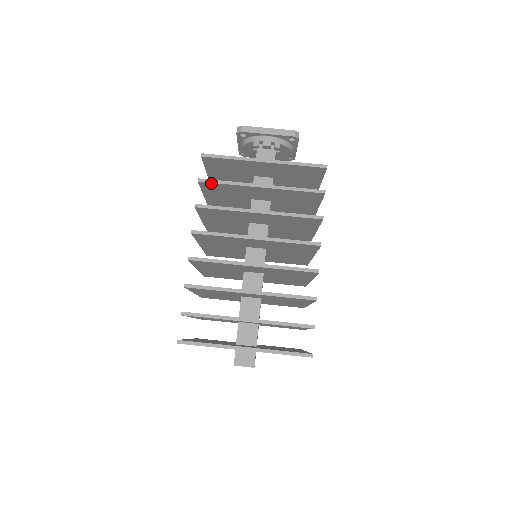
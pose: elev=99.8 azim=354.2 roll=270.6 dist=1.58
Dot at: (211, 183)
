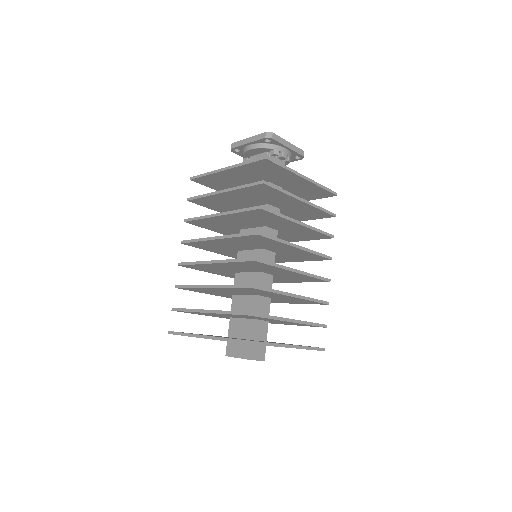
Dot at: (271, 187)
